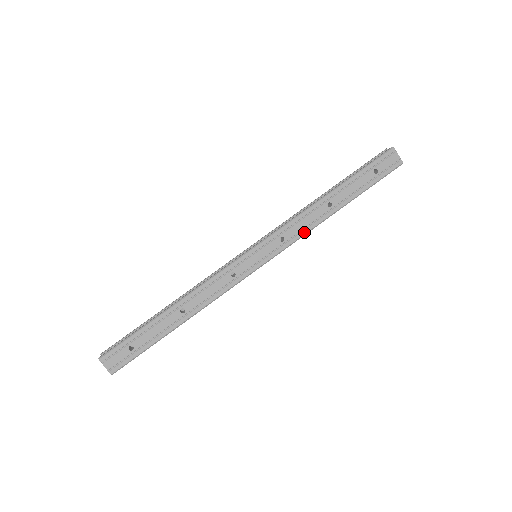
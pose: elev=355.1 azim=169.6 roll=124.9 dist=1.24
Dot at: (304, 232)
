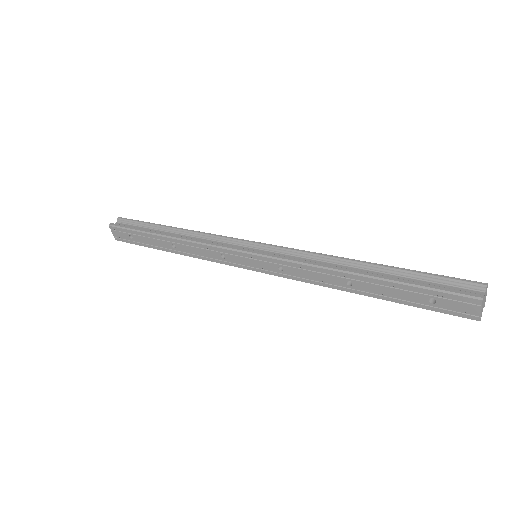
Dot at: (306, 281)
